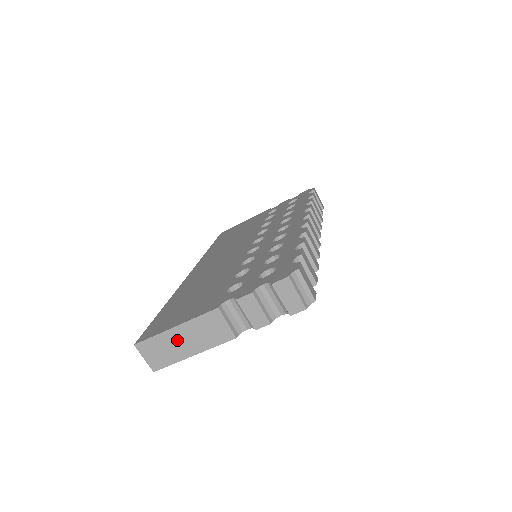
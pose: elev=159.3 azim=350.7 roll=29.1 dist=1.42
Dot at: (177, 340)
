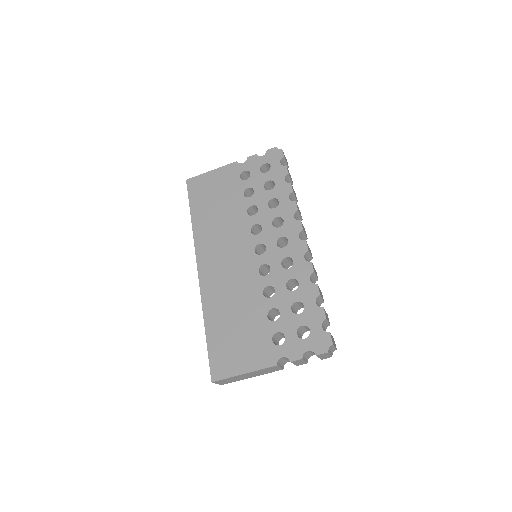
Dot at: (243, 376)
